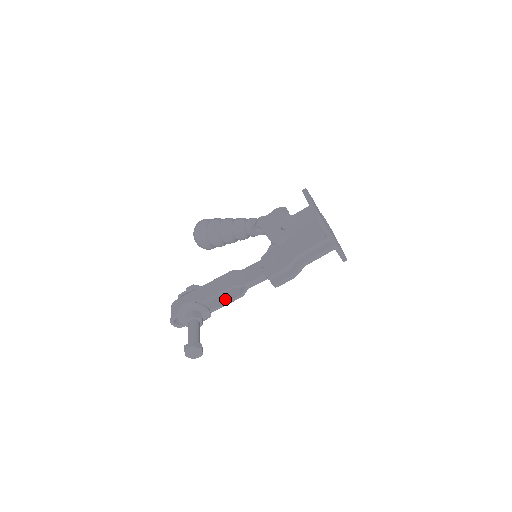
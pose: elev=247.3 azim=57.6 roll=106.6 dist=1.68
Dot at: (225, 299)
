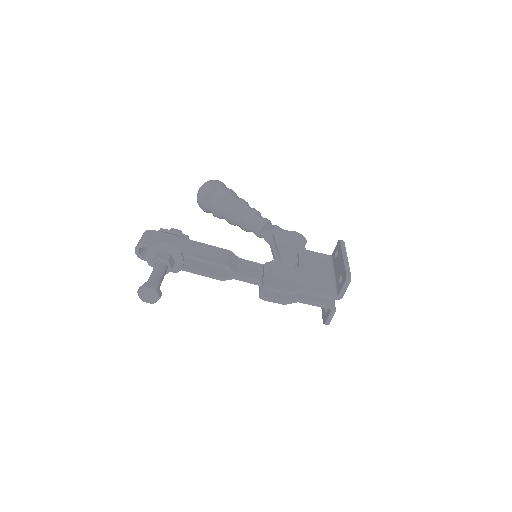
Dot at: (204, 269)
